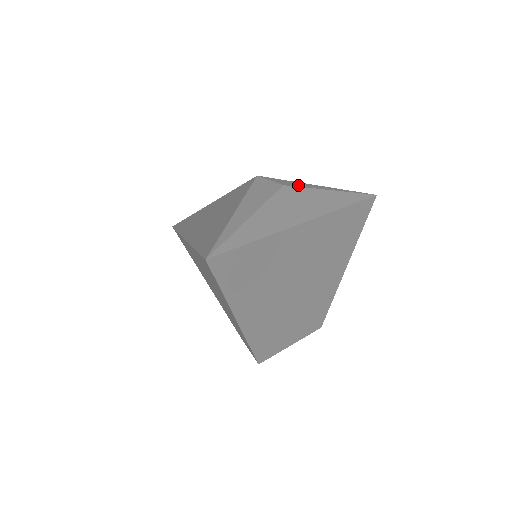
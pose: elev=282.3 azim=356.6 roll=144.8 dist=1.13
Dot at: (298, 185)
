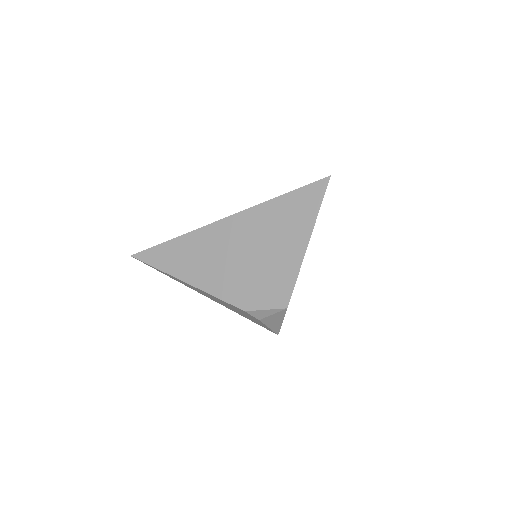
Dot at: occluded
